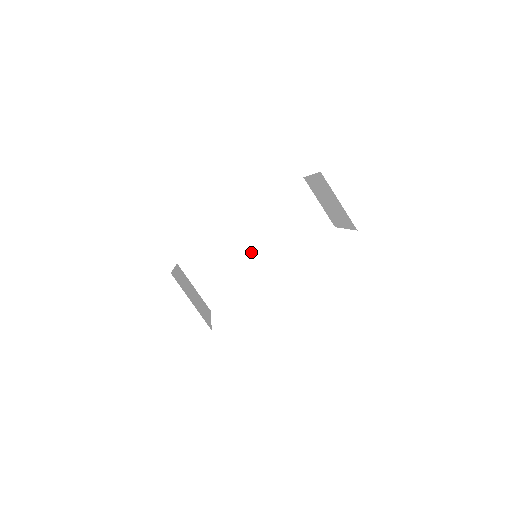
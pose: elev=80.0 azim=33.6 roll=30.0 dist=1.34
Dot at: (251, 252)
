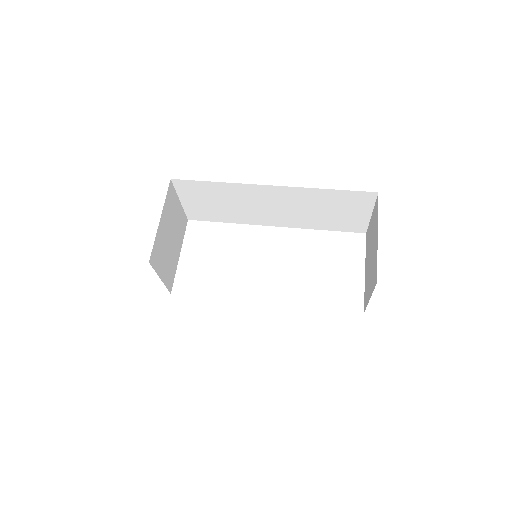
Dot at: (262, 208)
